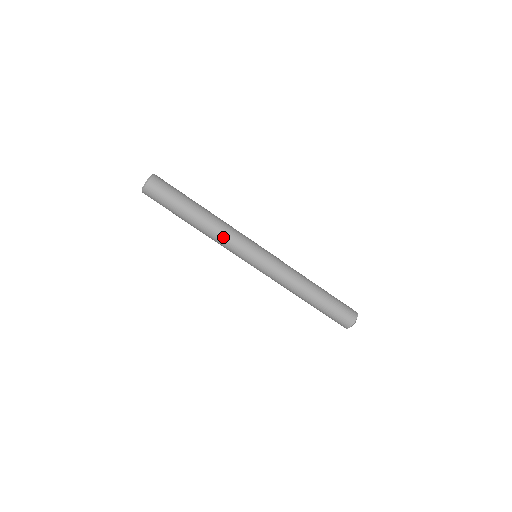
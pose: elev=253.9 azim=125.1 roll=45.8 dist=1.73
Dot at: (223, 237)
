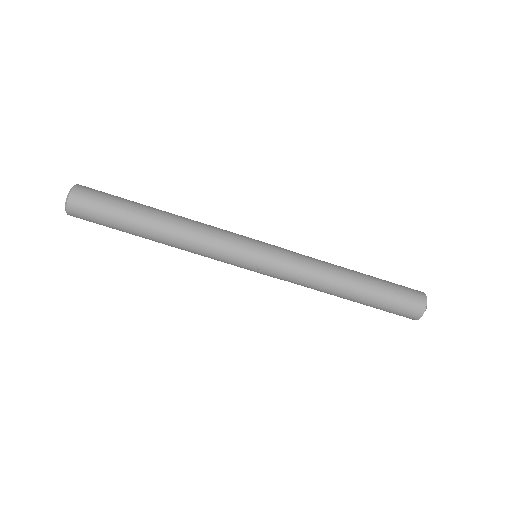
Dot at: (201, 239)
